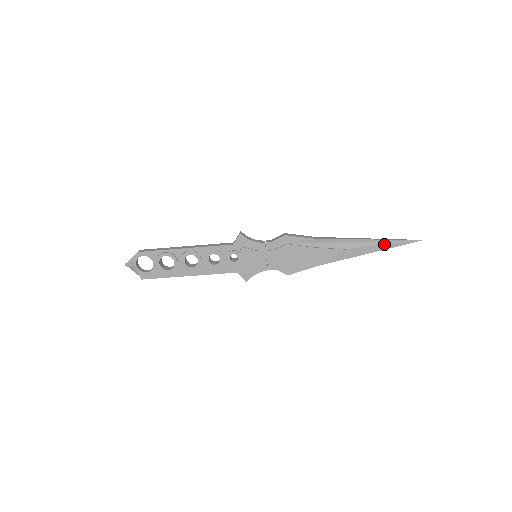
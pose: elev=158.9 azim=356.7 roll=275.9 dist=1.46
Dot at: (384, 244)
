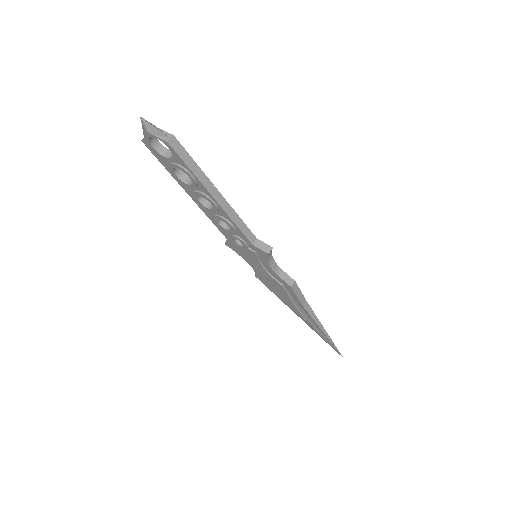
Dot at: (326, 340)
